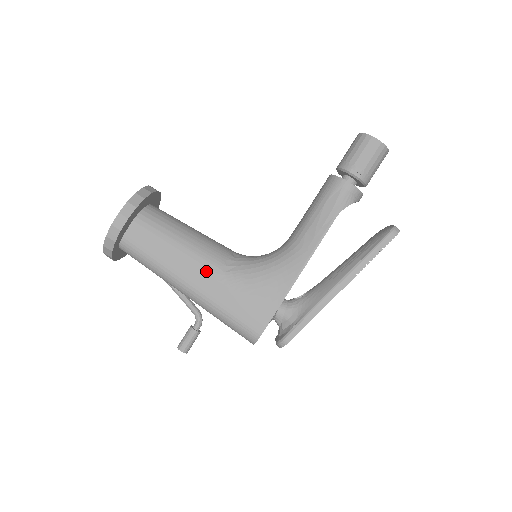
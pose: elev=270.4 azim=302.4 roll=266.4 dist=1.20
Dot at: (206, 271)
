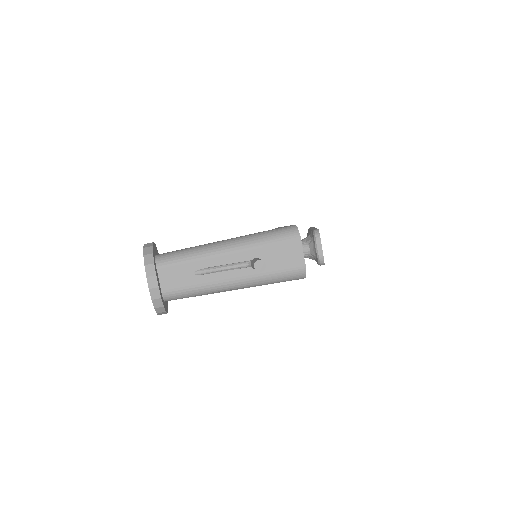
Dot at: occluded
